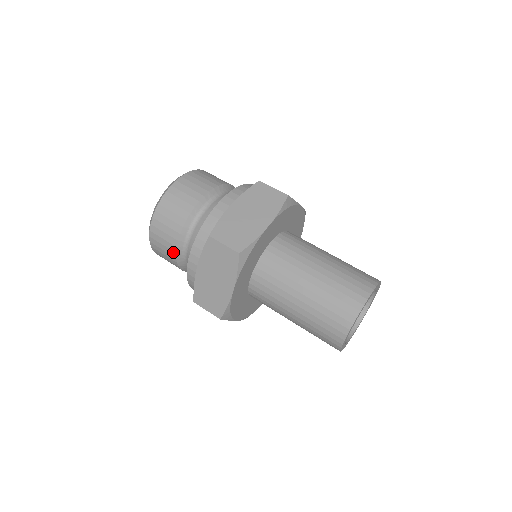
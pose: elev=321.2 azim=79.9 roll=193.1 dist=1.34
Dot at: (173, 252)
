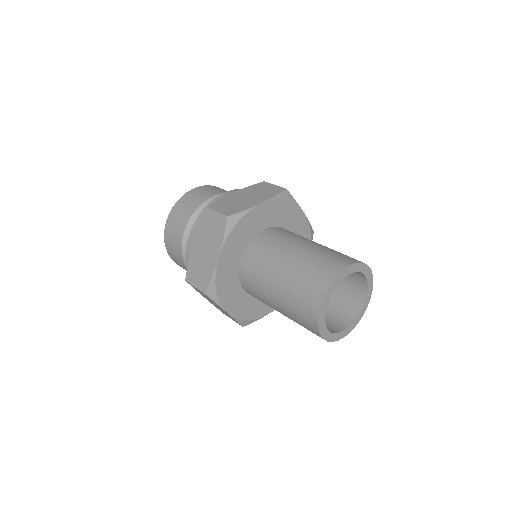
Dot at: (180, 242)
